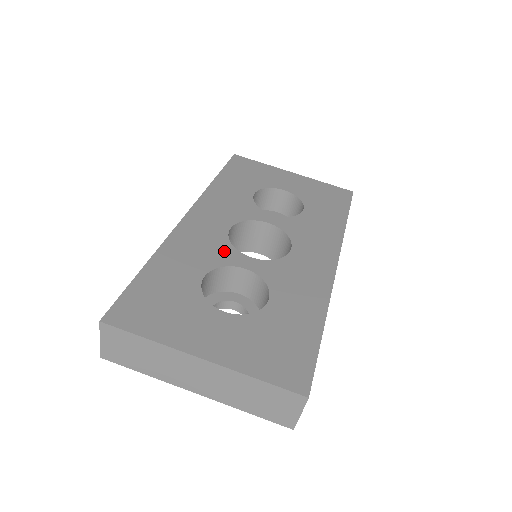
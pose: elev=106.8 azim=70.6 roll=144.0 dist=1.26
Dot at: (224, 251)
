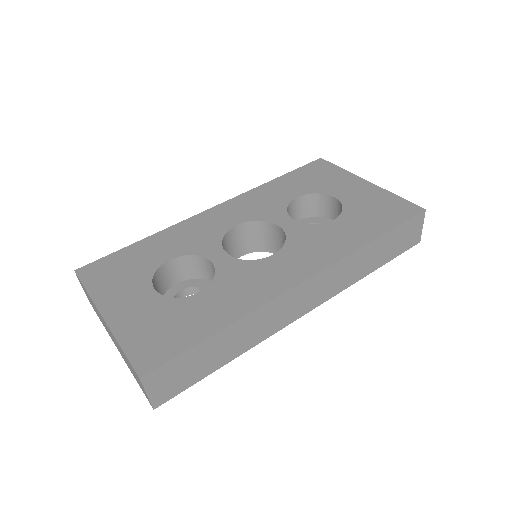
Dot at: (210, 243)
